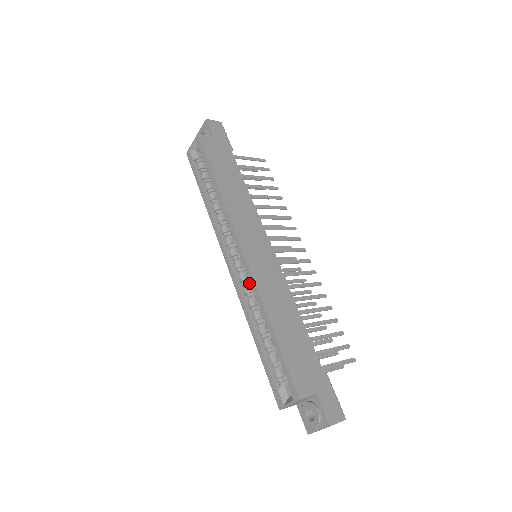
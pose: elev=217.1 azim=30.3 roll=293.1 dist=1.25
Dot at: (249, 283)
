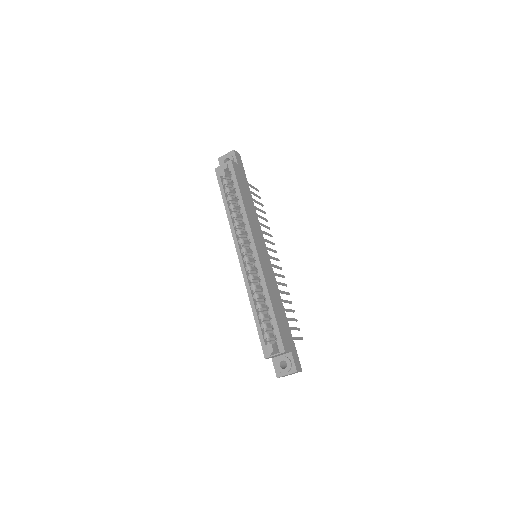
Dot at: (251, 273)
